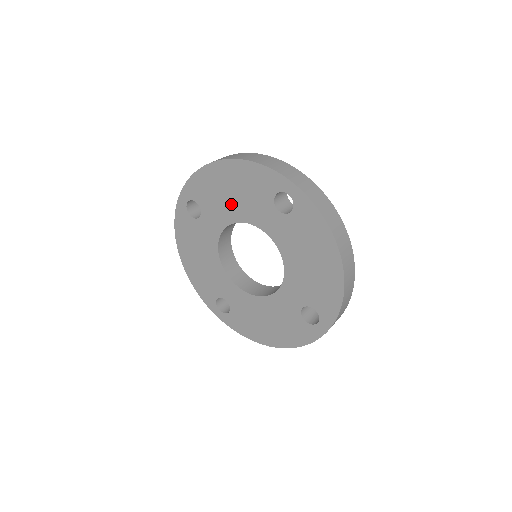
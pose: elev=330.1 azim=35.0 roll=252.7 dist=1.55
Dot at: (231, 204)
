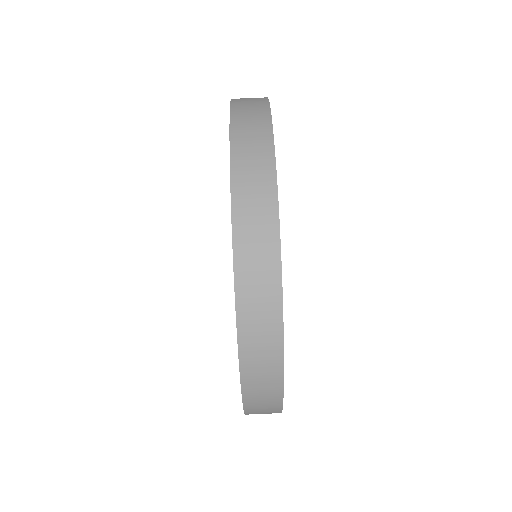
Dot at: occluded
